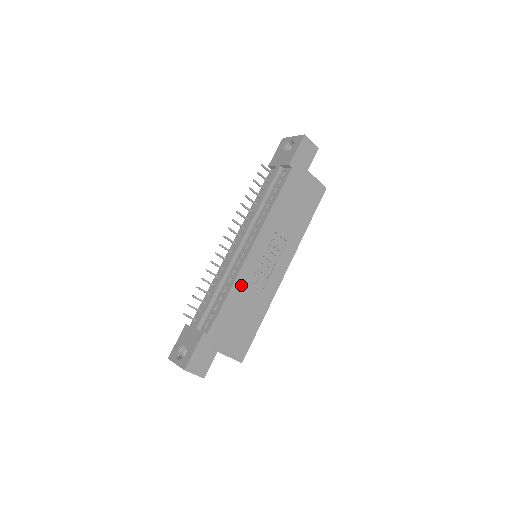
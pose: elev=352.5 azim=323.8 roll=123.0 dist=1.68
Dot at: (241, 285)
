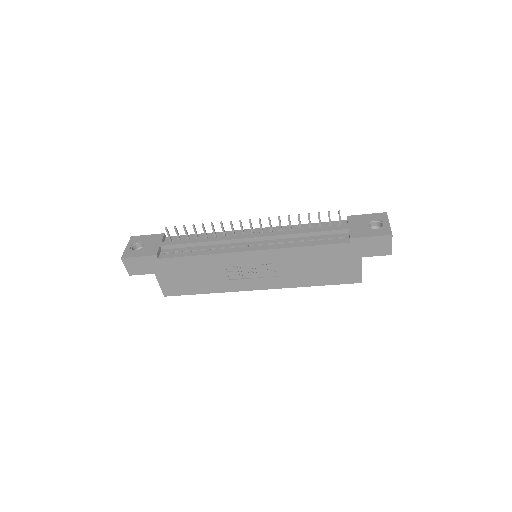
Dot at: (215, 261)
